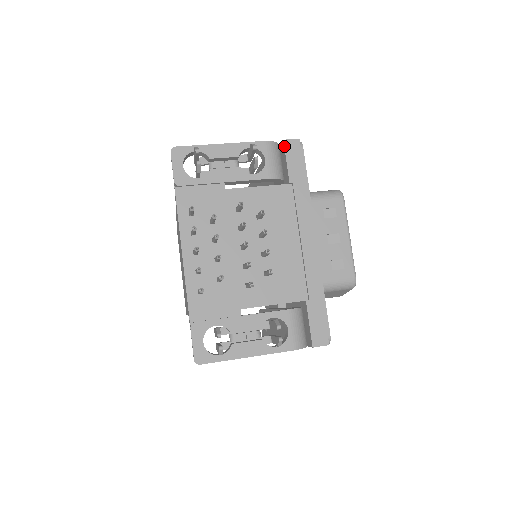
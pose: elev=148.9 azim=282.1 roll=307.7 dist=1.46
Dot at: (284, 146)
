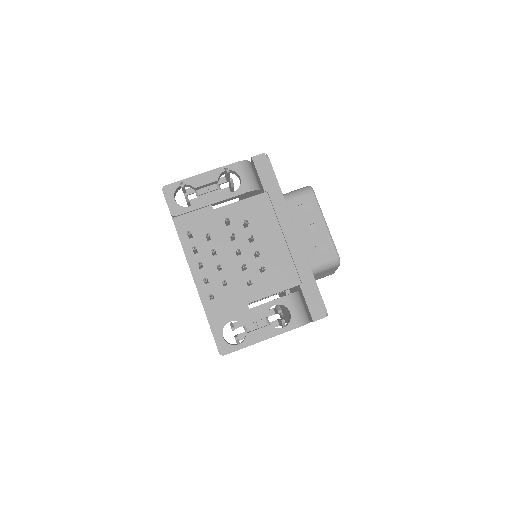
Dot at: (253, 162)
